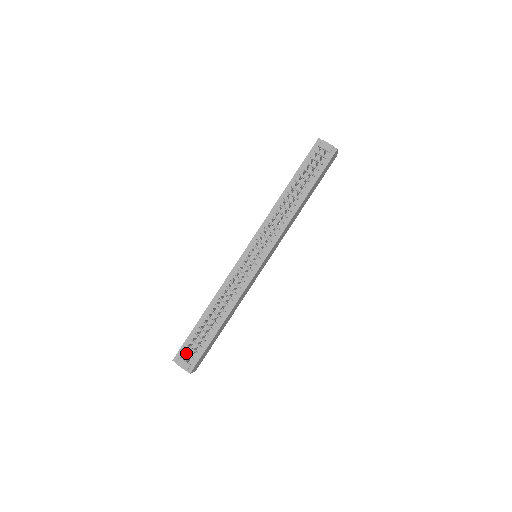
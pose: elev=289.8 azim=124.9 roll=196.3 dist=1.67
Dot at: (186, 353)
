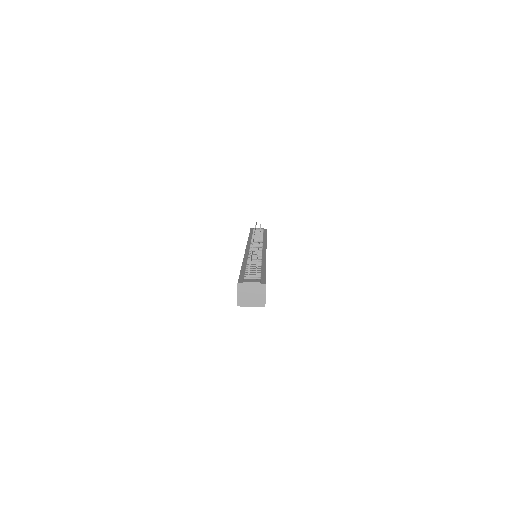
Dot at: (248, 277)
